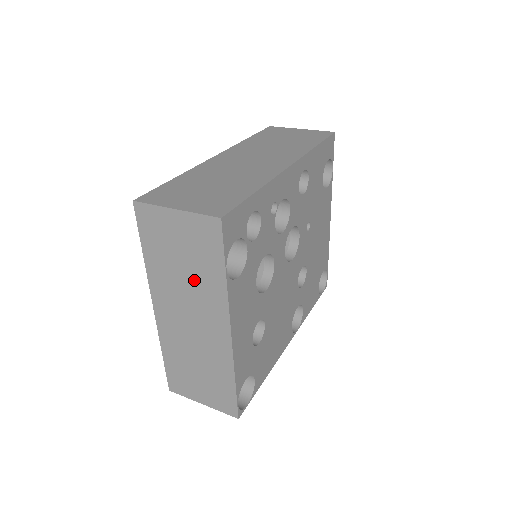
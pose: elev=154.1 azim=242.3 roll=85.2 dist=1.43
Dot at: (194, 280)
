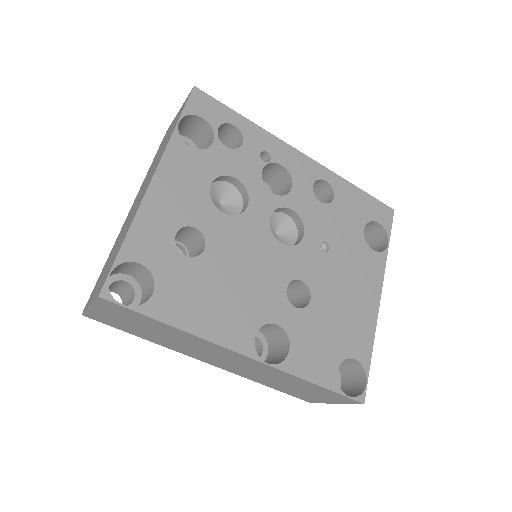
Dot at: occluded
